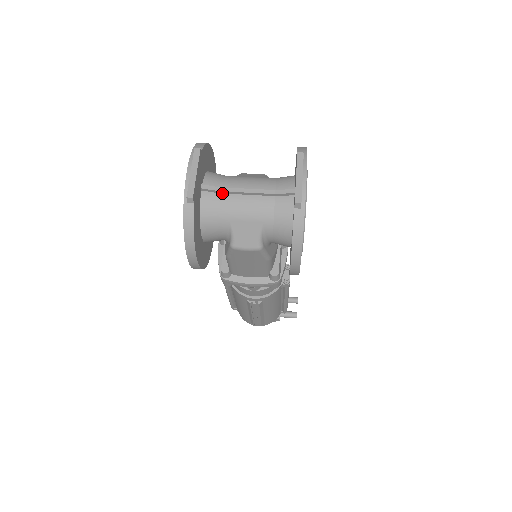
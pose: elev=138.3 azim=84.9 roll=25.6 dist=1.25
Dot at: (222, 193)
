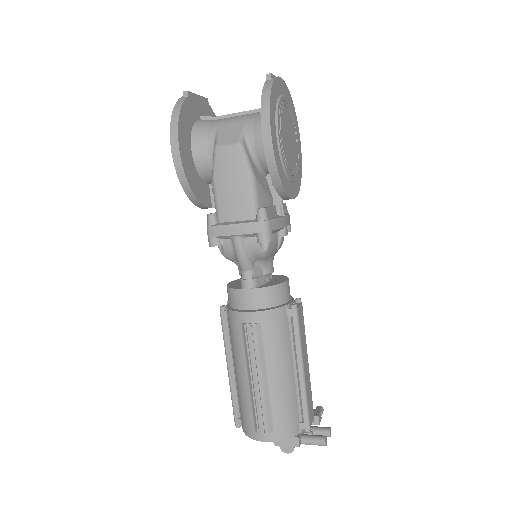
Dot at: occluded
